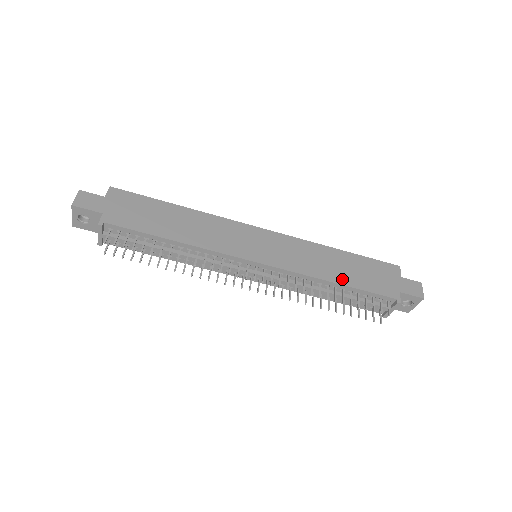
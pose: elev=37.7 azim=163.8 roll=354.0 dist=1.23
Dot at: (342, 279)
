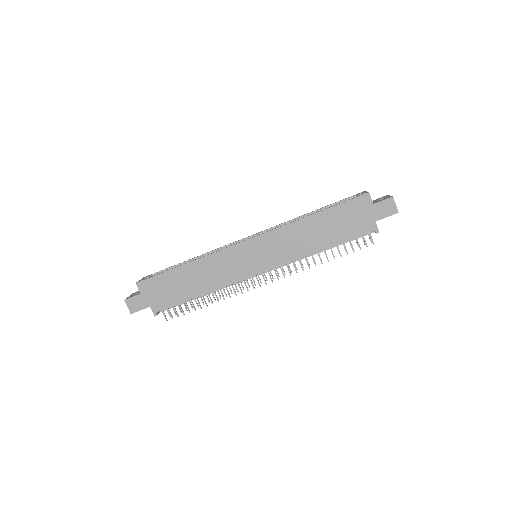
Dot at: (325, 243)
